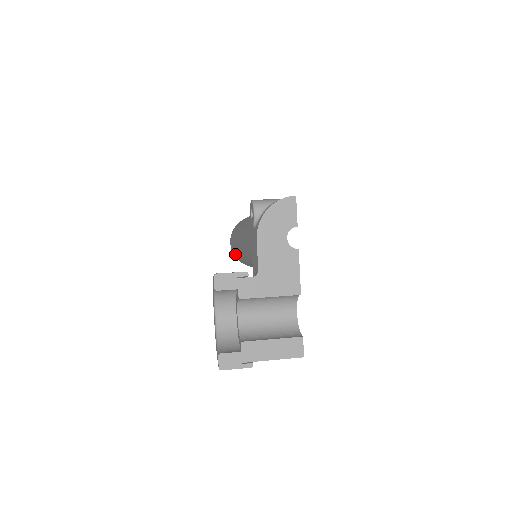
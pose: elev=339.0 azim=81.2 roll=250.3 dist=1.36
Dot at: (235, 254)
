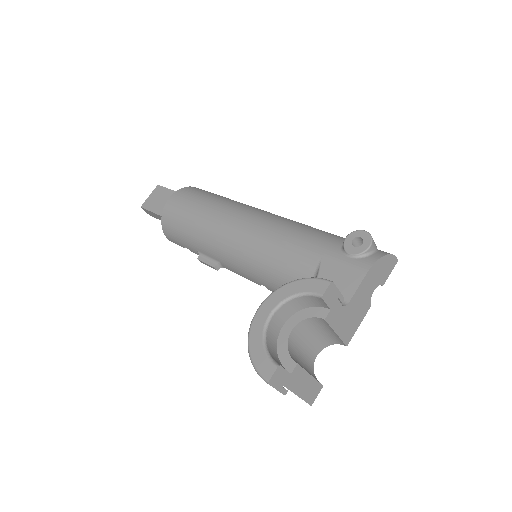
Dot at: (177, 217)
